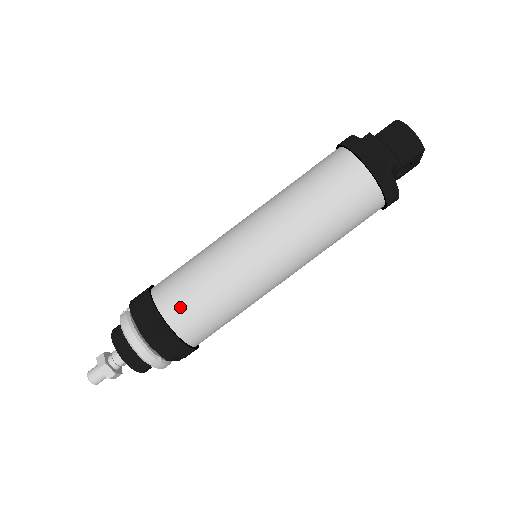
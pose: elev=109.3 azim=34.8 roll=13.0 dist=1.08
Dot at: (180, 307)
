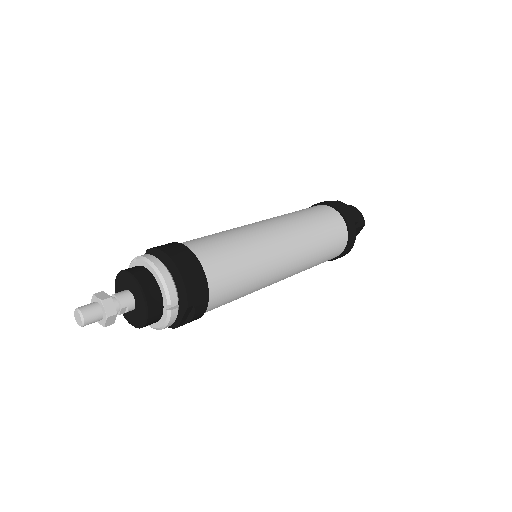
Dot at: (213, 257)
